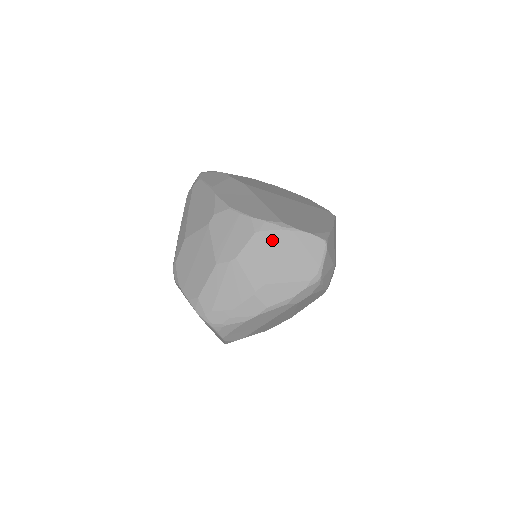
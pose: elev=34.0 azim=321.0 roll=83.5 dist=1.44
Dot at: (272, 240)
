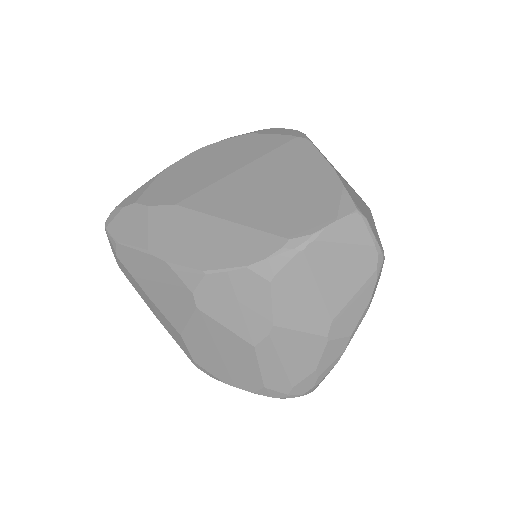
Dot at: (298, 272)
